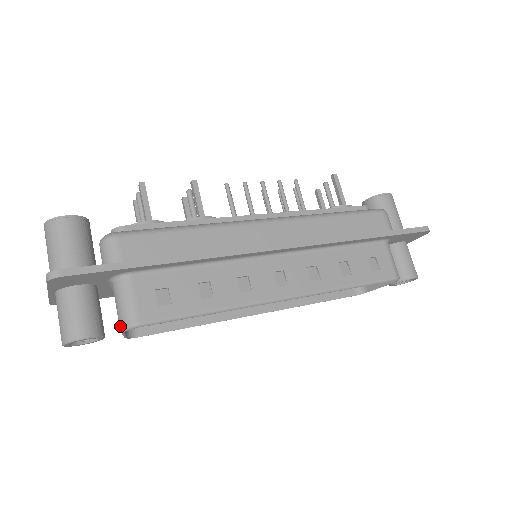
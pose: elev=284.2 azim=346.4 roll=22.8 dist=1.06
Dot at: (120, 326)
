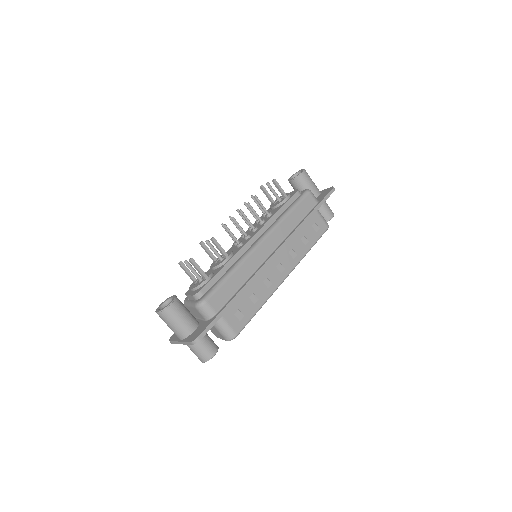
Dot at: (227, 340)
